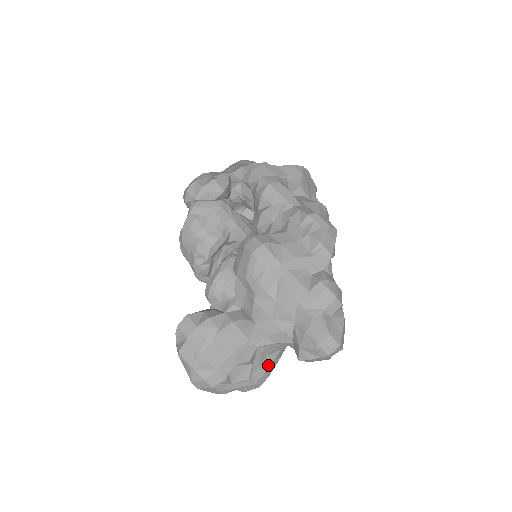
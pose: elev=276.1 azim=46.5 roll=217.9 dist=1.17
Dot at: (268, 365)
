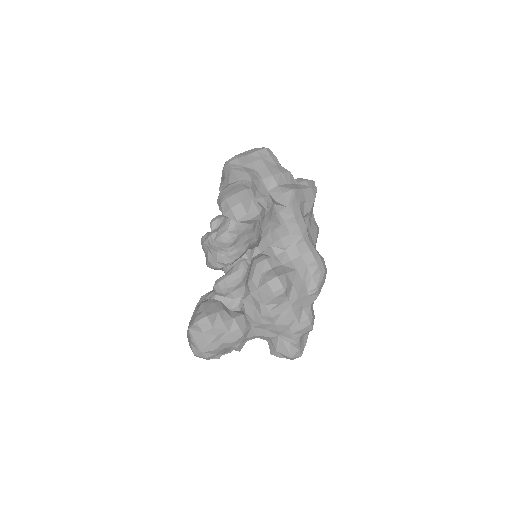
Dot at: occluded
